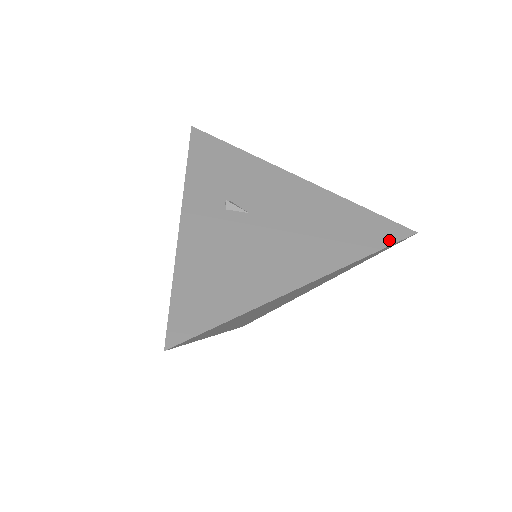
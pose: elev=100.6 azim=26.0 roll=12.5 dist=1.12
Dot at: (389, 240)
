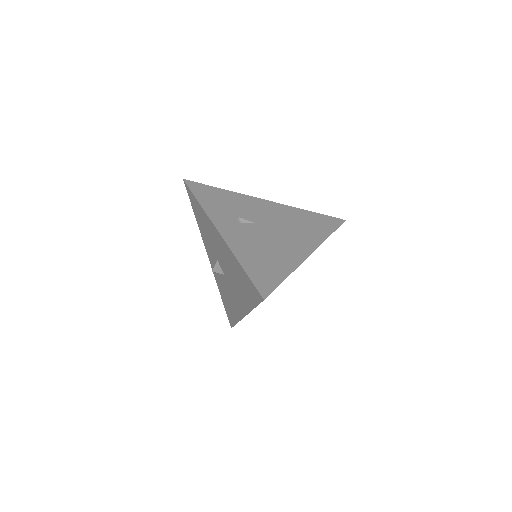
Dot at: (335, 226)
